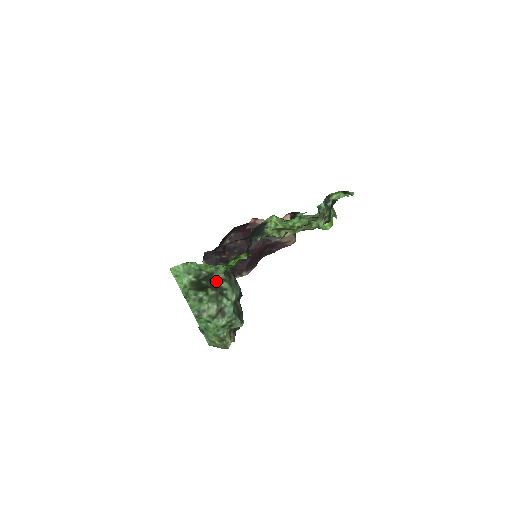
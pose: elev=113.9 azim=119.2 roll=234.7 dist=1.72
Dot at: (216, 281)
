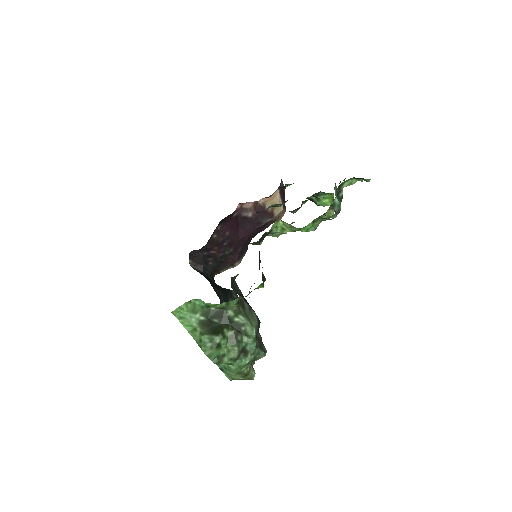
Dot at: (230, 317)
